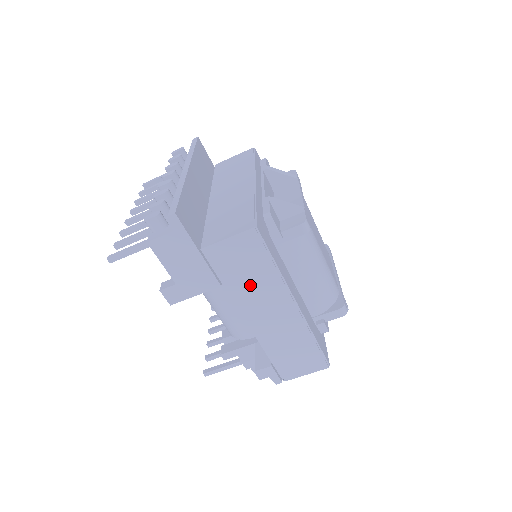
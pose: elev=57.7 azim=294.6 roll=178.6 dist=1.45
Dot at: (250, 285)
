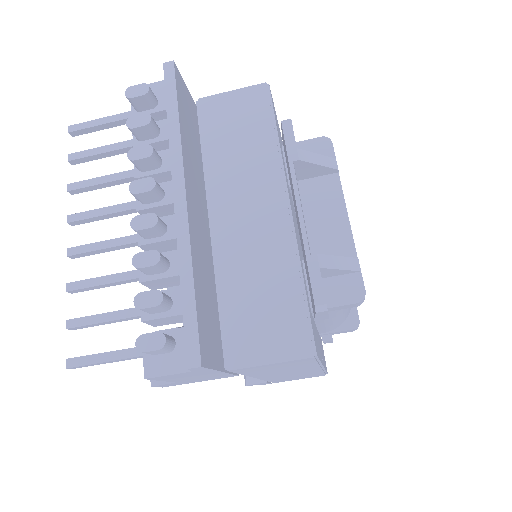
Dot at: (276, 371)
